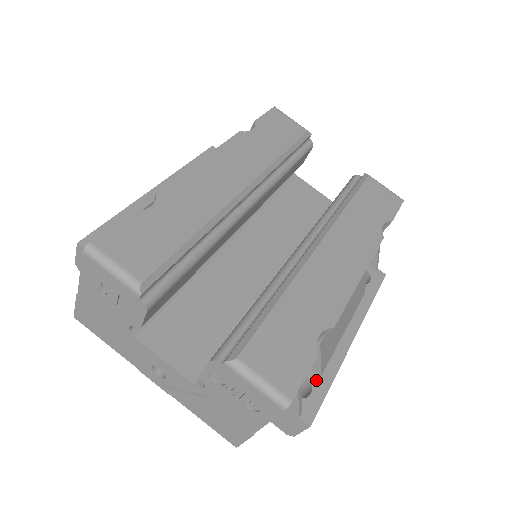
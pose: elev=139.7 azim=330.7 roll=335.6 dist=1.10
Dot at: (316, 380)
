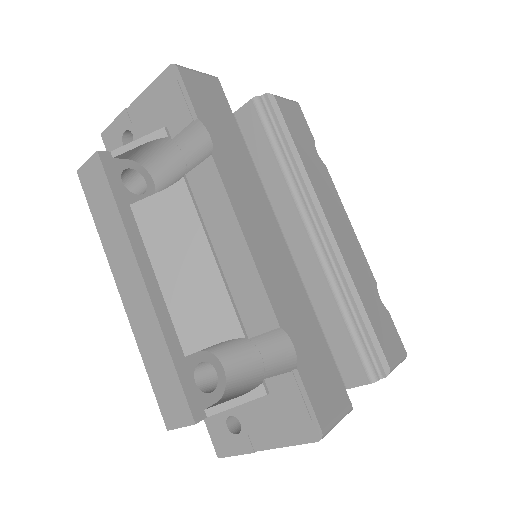
Dot at: occluded
